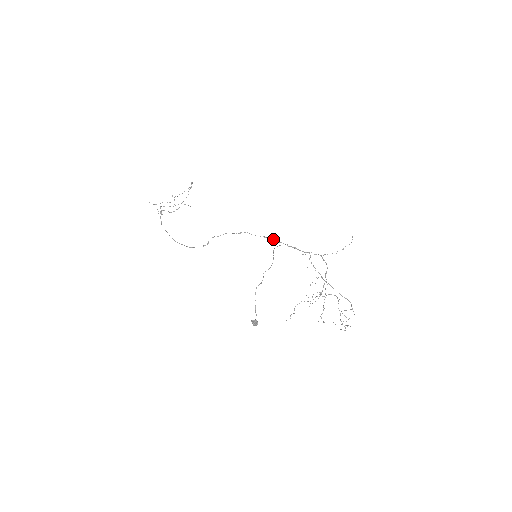
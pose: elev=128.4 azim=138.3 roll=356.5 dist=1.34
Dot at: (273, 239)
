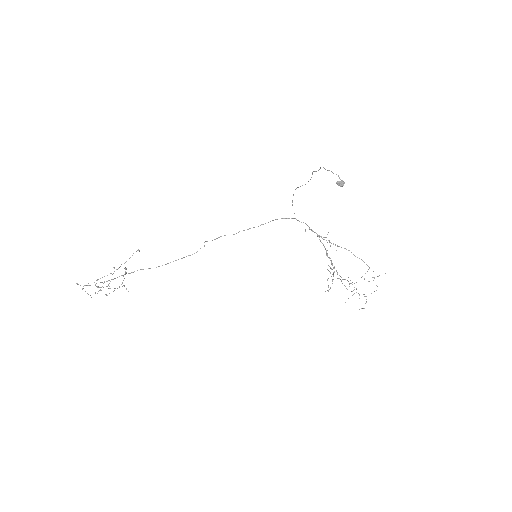
Dot at: occluded
